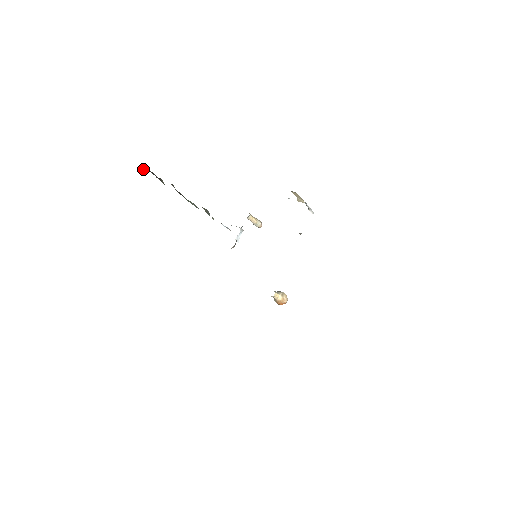
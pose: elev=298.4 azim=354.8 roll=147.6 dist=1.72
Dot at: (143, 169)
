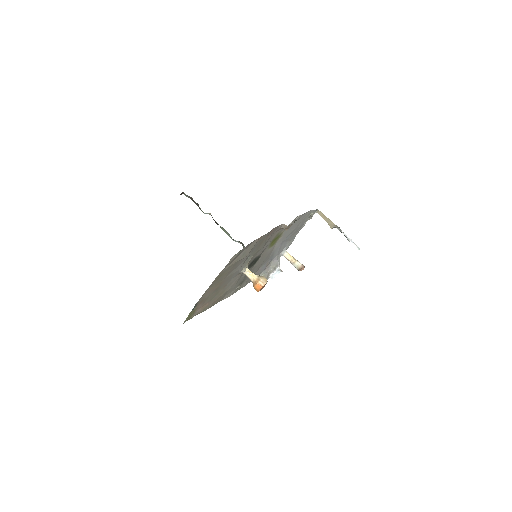
Dot at: (184, 194)
